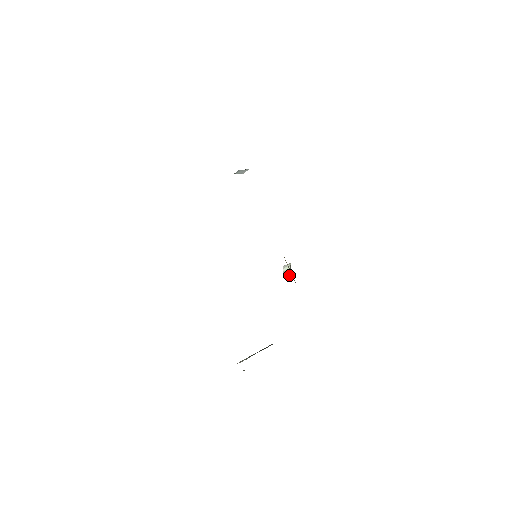
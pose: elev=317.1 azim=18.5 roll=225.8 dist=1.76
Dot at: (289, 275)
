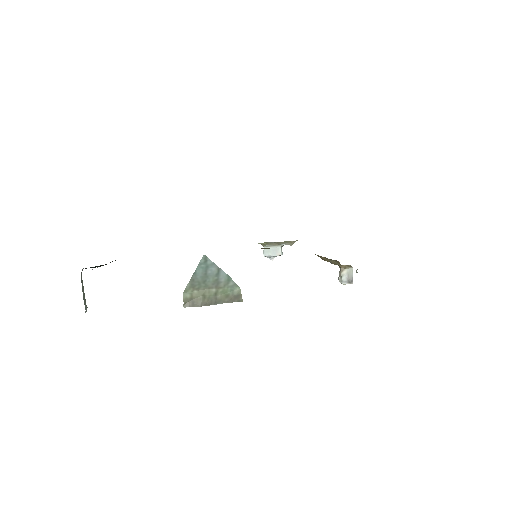
Dot at: (346, 277)
